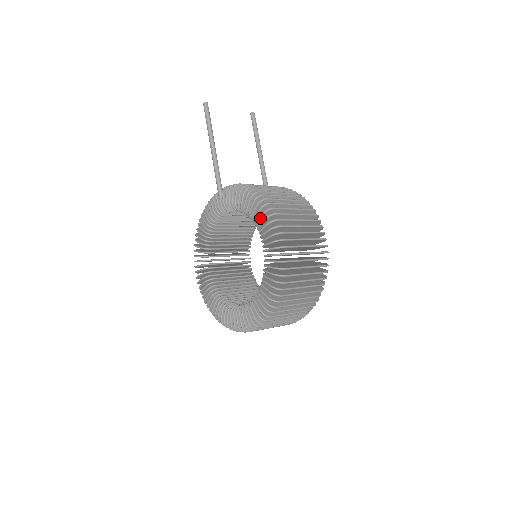
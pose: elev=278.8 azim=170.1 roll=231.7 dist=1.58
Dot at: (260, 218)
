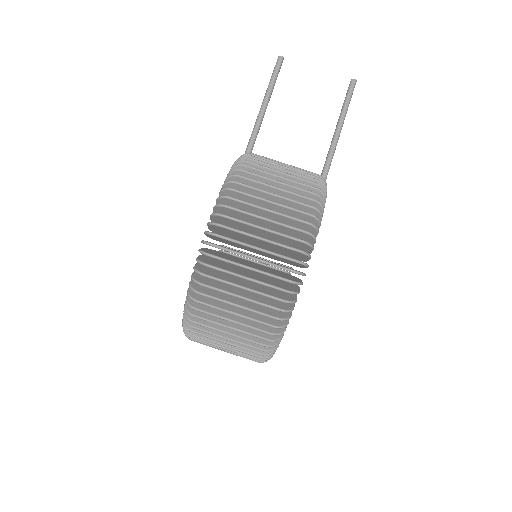
Dot at: occluded
